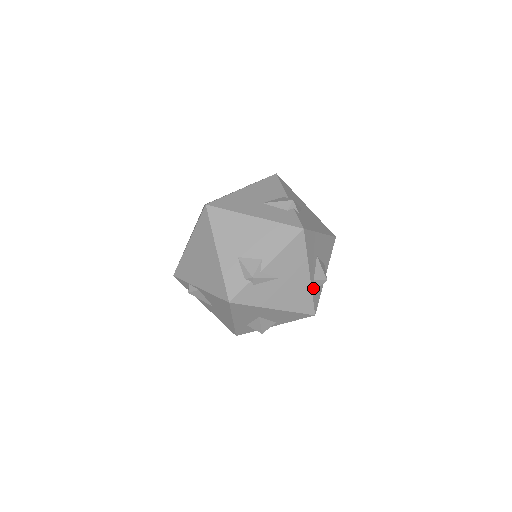
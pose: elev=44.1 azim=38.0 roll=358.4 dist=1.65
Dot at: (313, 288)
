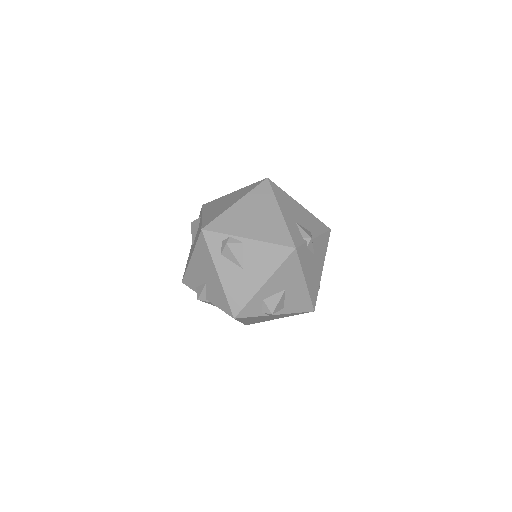
Dot at: occluded
